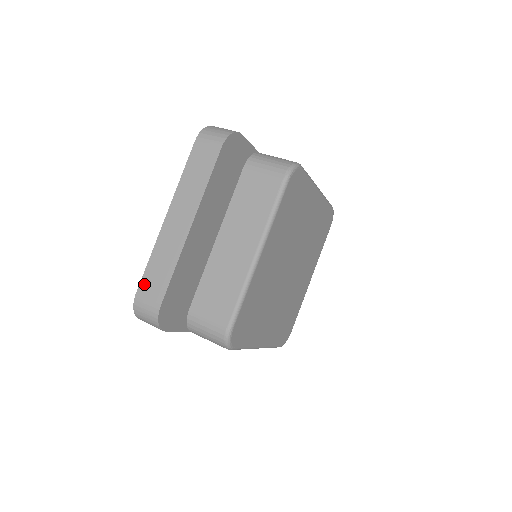
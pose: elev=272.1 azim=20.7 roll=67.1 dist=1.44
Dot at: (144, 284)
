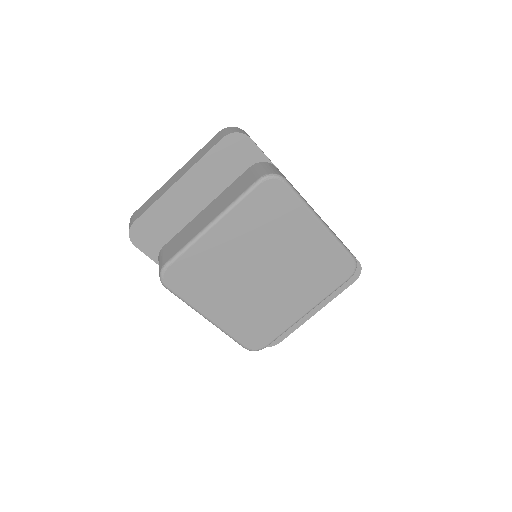
Dot at: (140, 208)
